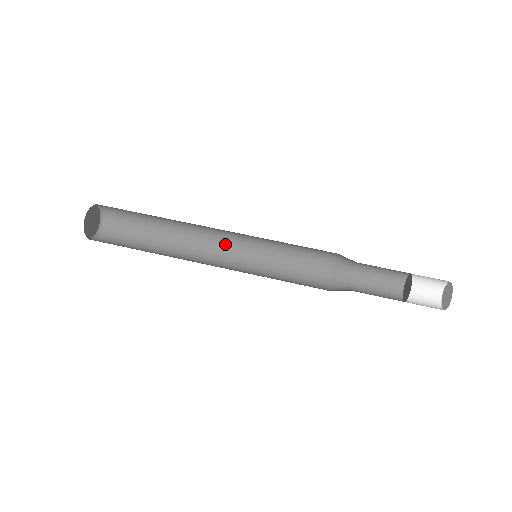
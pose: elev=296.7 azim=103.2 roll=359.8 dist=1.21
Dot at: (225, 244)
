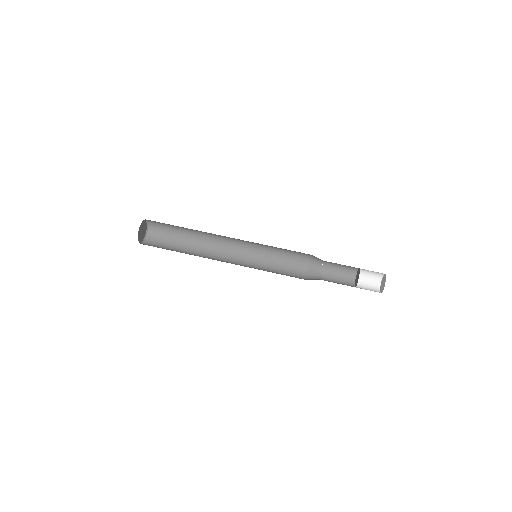
Dot at: (233, 254)
